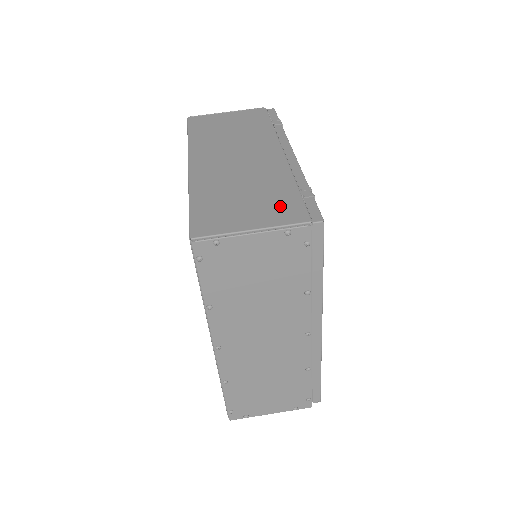
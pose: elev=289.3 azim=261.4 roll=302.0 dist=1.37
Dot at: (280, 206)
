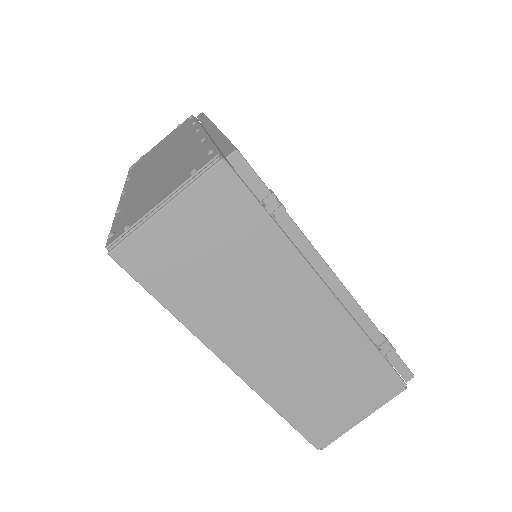
Dot at: (372, 382)
